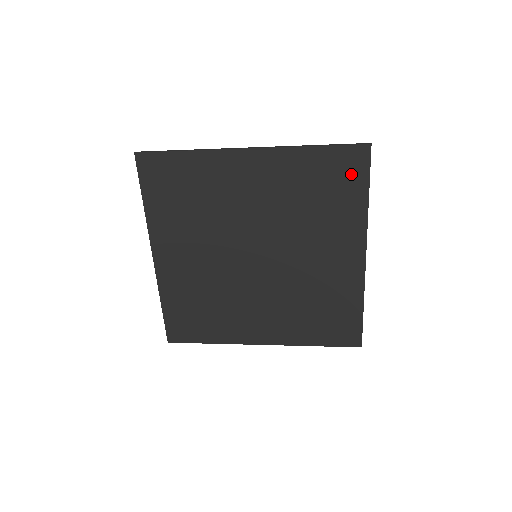
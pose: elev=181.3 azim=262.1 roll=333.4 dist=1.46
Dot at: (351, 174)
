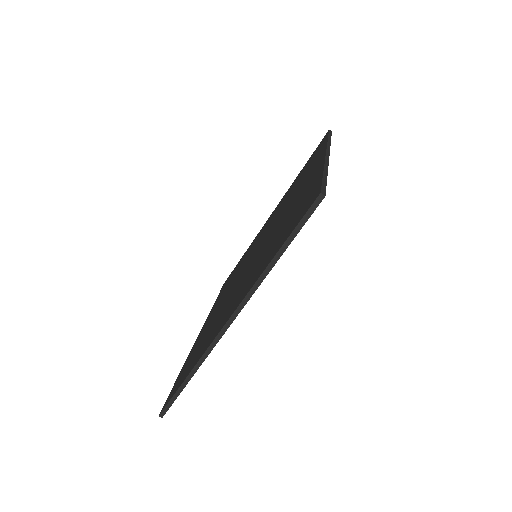
Dot at: (318, 149)
